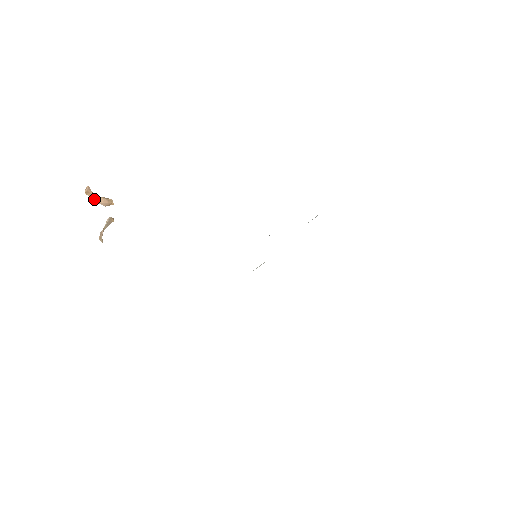
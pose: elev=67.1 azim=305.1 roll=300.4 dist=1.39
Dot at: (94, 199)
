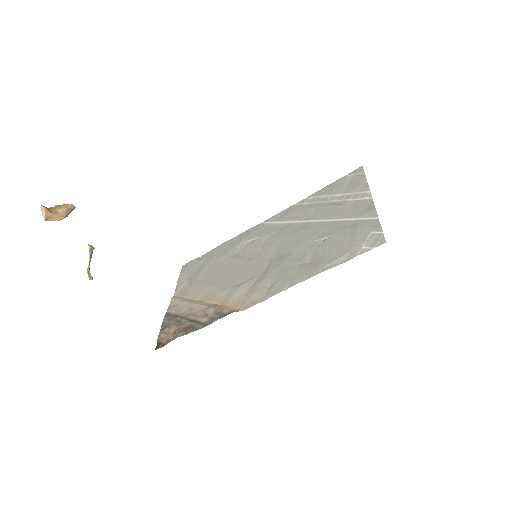
Dot at: (56, 219)
